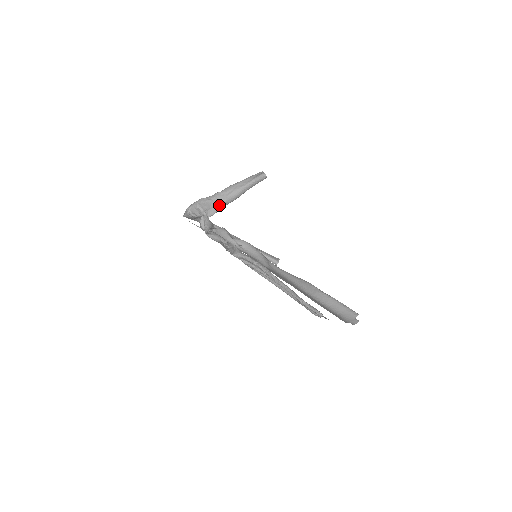
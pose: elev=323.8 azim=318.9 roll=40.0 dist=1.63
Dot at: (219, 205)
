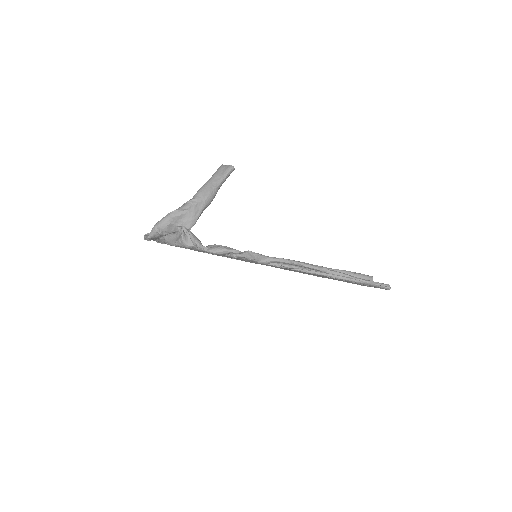
Dot at: (198, 213)
